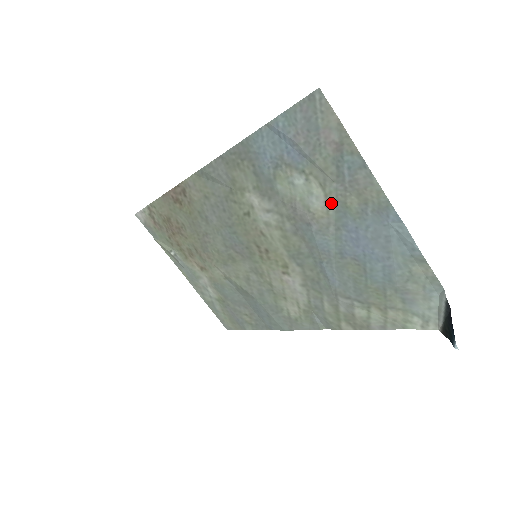
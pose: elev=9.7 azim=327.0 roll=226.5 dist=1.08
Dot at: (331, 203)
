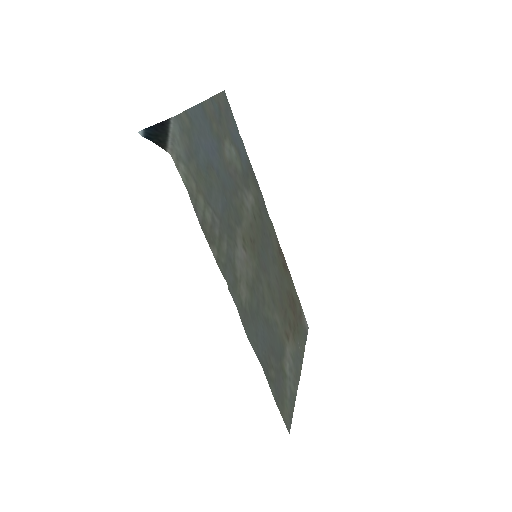
Dot at: (223, 143)
